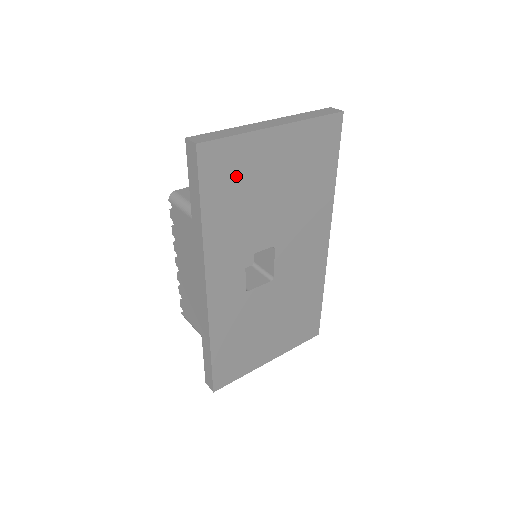
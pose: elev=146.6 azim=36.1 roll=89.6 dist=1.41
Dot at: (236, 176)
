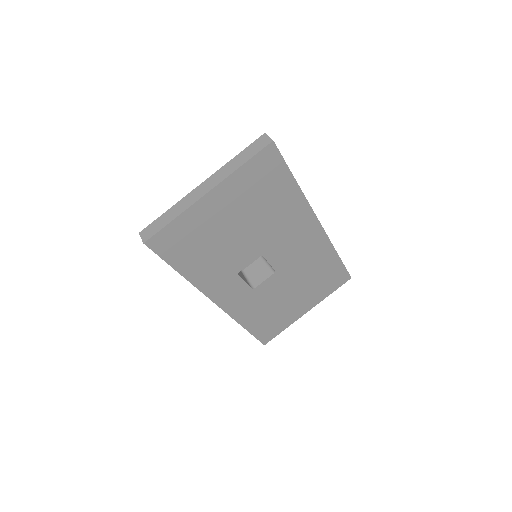
Dot at: (192, 239)
